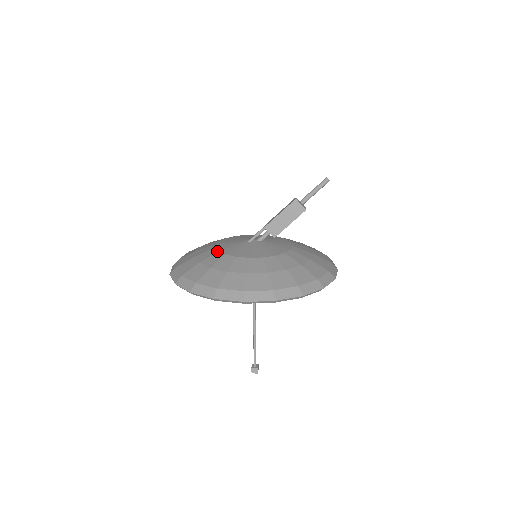
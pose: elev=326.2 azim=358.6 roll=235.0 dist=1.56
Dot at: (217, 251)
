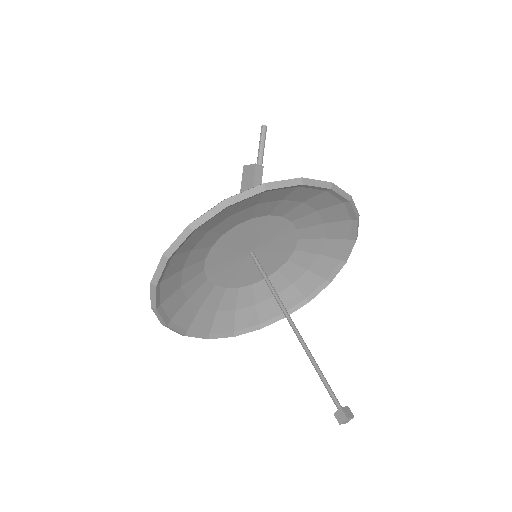
Dot at: occluded
